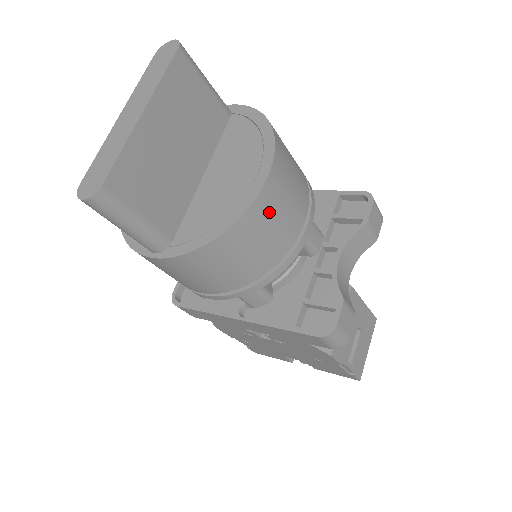
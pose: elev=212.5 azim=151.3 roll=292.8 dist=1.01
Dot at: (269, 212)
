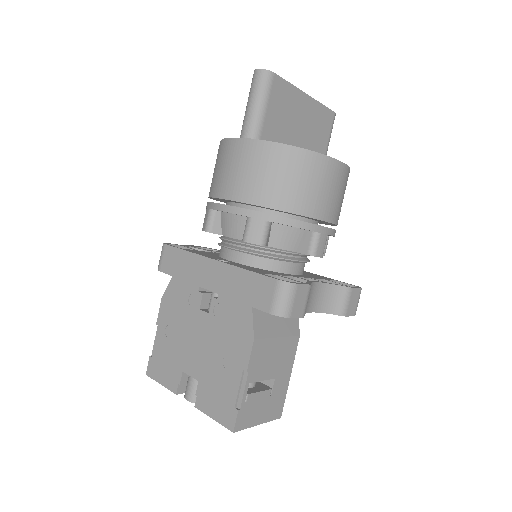
Dot at: (325, 176)
